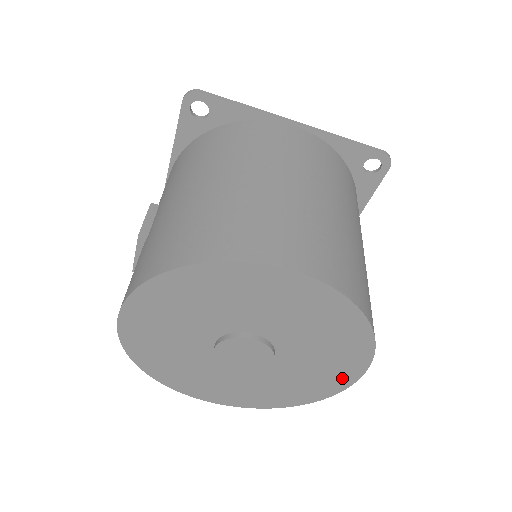
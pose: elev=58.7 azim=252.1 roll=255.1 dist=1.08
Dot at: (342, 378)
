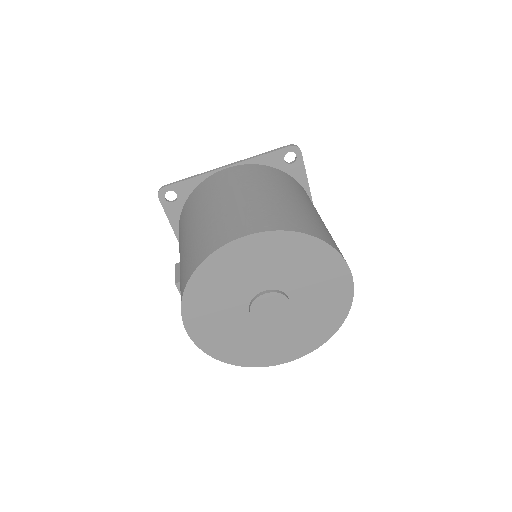
Dot at: (343, 288)
